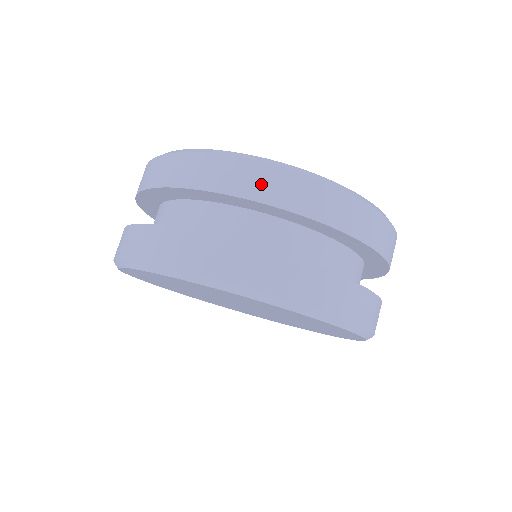
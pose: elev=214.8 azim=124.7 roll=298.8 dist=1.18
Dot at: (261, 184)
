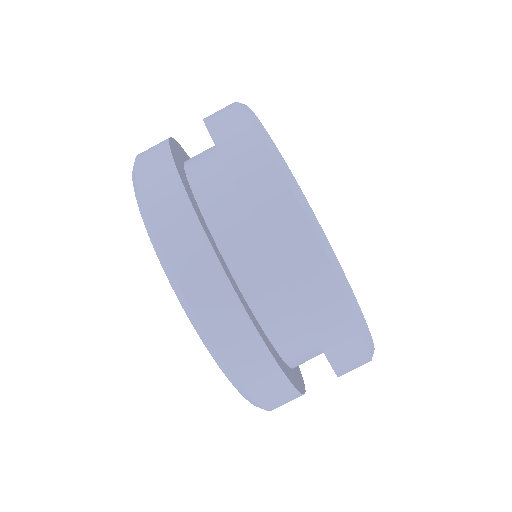
Dot at: (301, 264)
